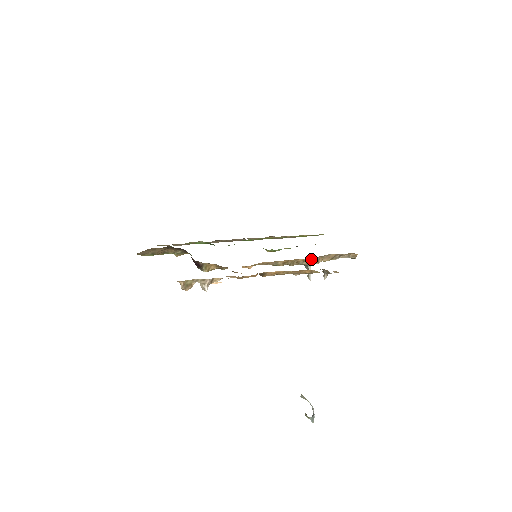
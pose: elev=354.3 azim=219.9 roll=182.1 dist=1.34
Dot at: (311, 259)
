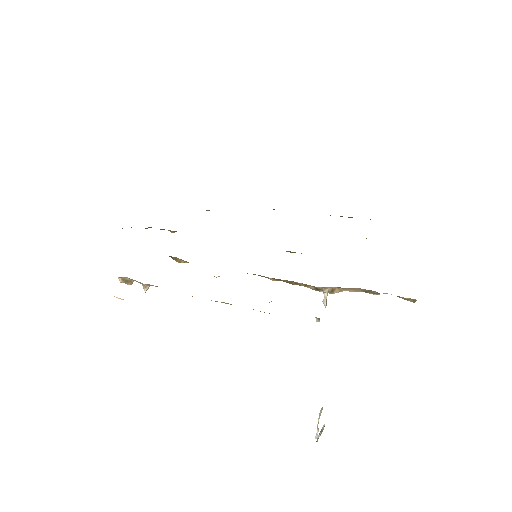
Dot at: occluded
